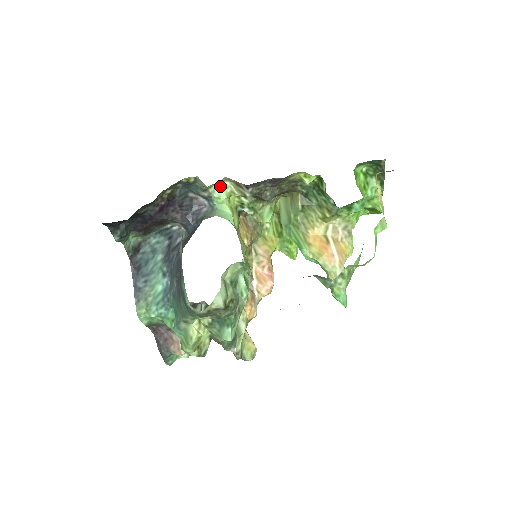
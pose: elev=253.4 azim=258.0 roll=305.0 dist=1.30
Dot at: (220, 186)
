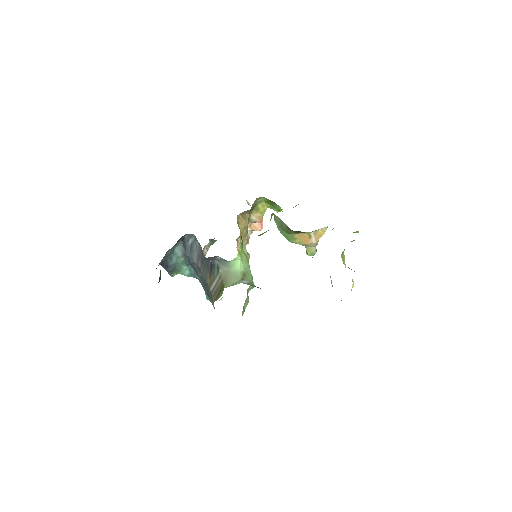
Dot at: occluded
